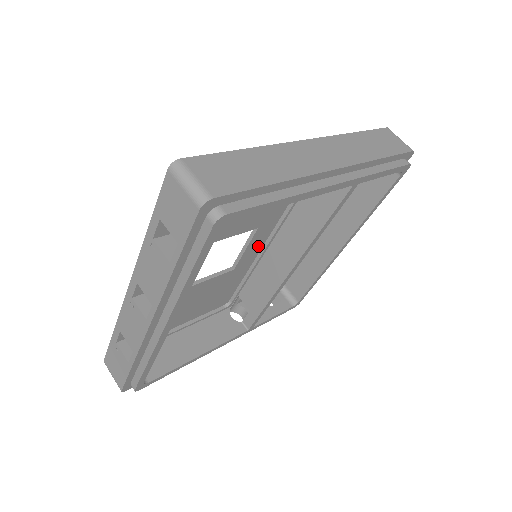
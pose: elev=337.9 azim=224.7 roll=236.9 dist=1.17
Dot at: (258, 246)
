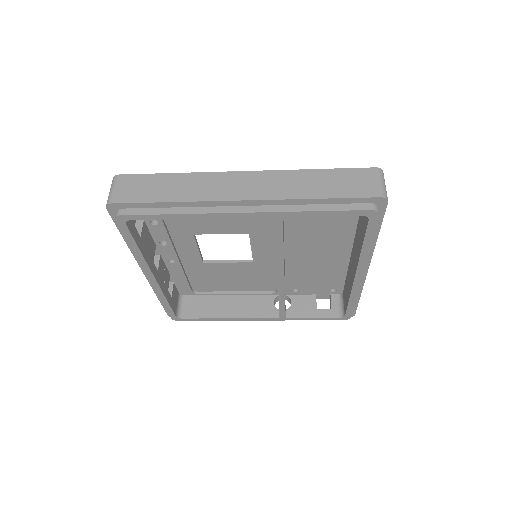
Dot at: (267, 249)
